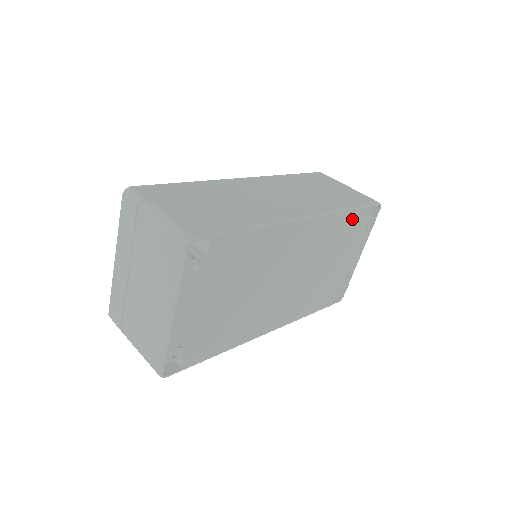
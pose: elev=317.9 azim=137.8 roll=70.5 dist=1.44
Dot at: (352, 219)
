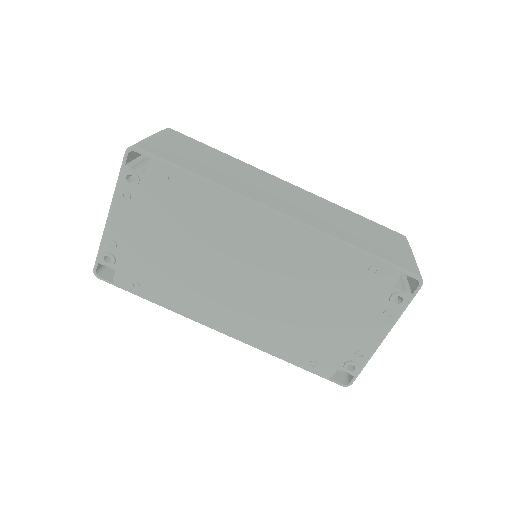
Dot at: (360, 266)
